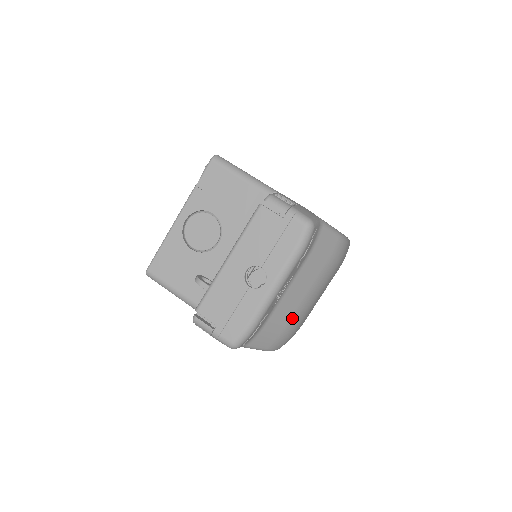
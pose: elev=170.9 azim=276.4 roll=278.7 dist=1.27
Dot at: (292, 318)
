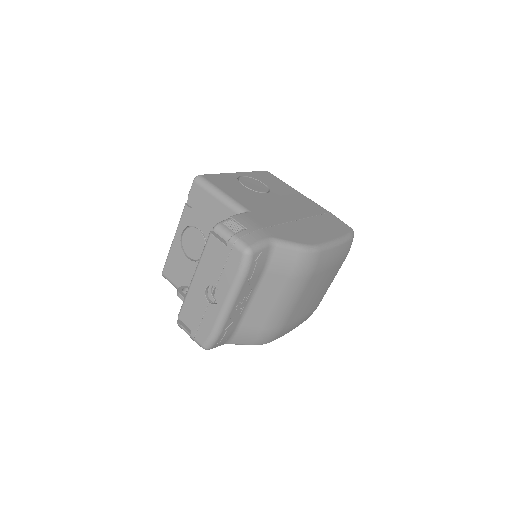
Dot at: (268, 321)
